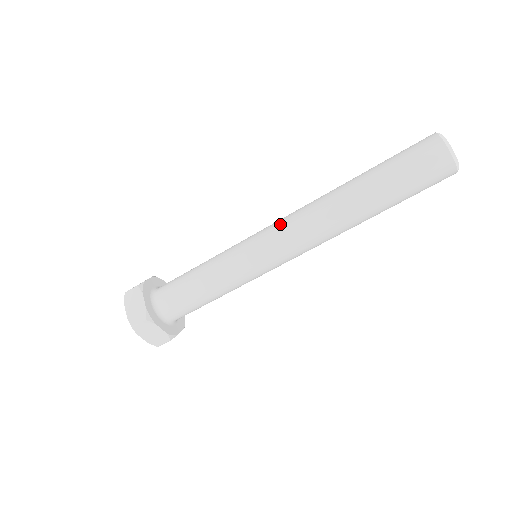
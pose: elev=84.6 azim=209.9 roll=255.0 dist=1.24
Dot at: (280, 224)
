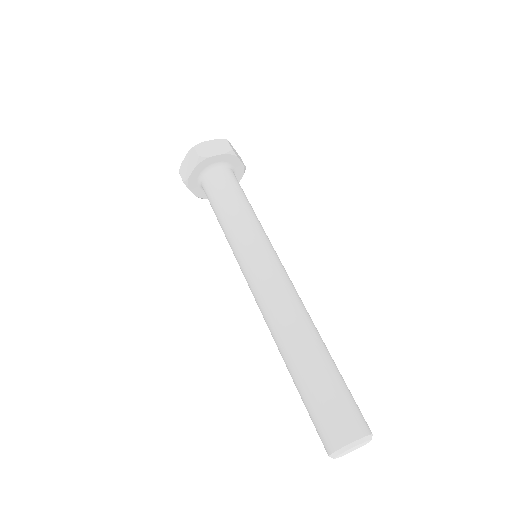
Dot at: (263, 282)
